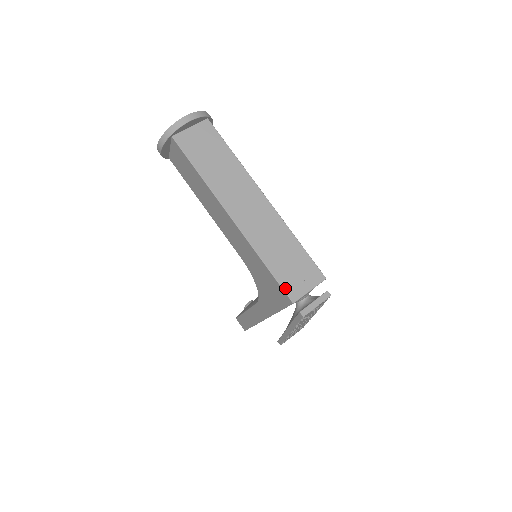
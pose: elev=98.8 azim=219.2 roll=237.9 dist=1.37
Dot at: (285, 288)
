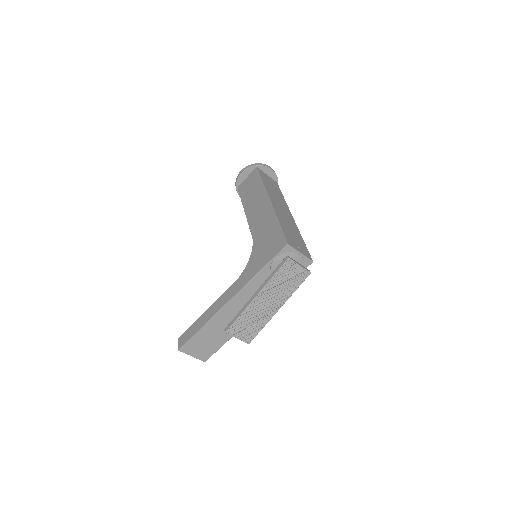
Dot at: (286, 237)
